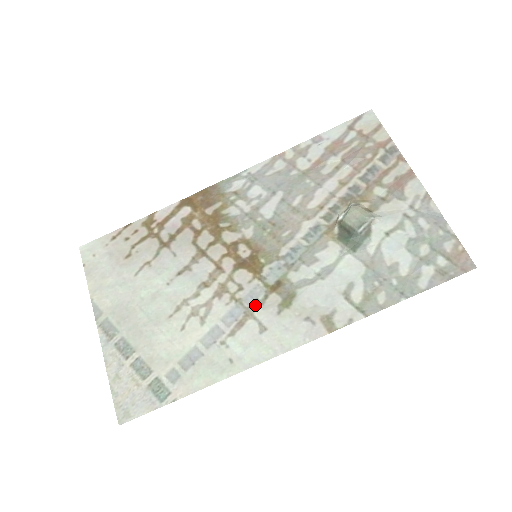
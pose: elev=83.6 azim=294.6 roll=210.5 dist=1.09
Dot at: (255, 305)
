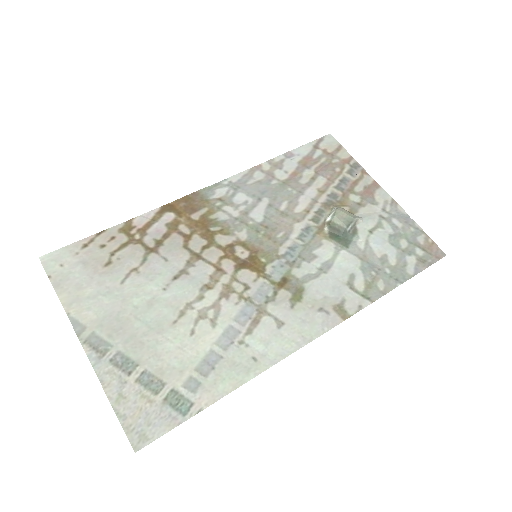
Dot at: (266, 302)
